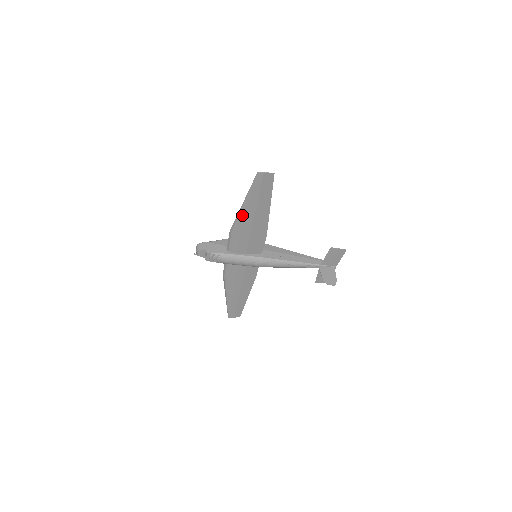
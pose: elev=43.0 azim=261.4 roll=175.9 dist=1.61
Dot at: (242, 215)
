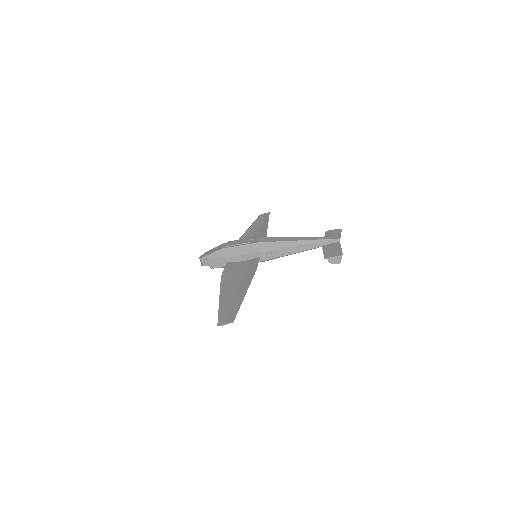
Dot at: (224, 292)
